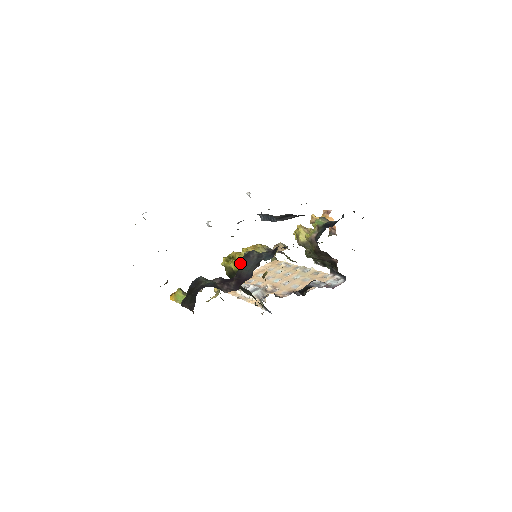
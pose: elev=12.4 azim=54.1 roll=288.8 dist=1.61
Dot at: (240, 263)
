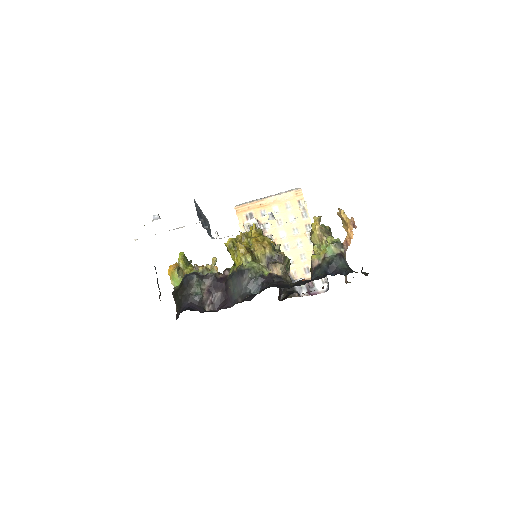
Dot at: (234, 272)
